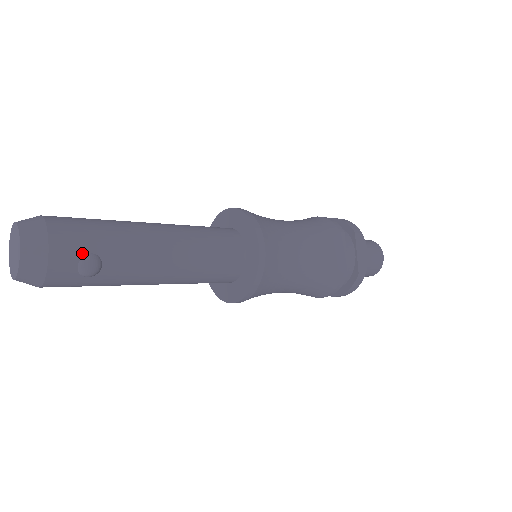
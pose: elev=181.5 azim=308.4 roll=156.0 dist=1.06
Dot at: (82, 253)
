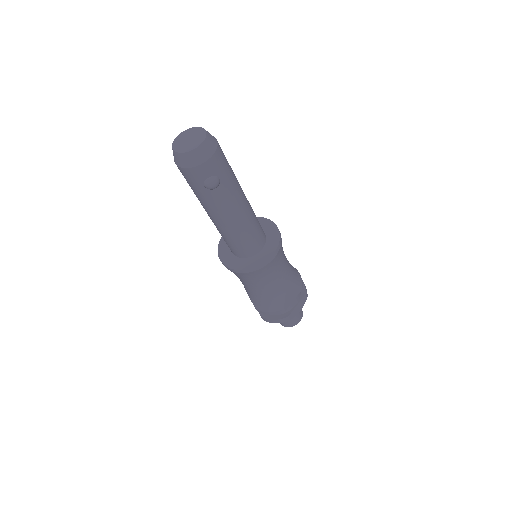
Dot at: (217, 174)
